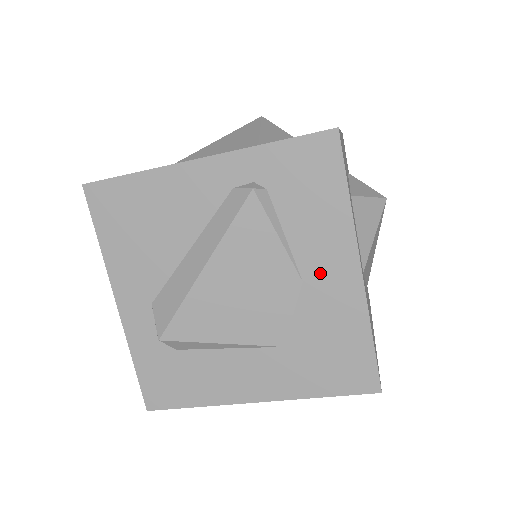
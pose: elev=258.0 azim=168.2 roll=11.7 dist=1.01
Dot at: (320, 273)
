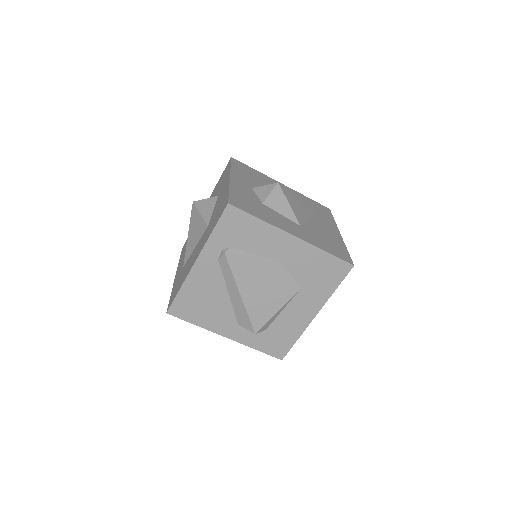
Dot at: (282, 252)
